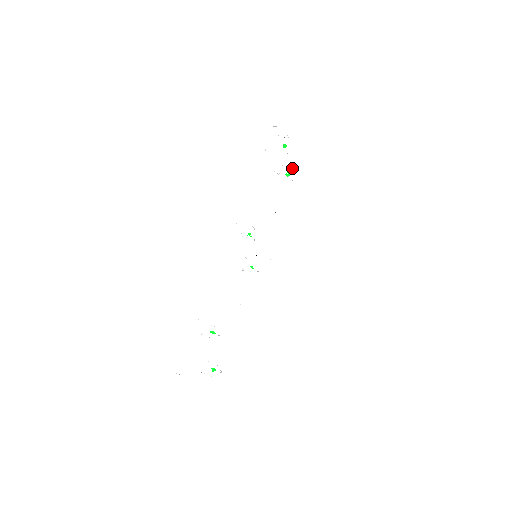
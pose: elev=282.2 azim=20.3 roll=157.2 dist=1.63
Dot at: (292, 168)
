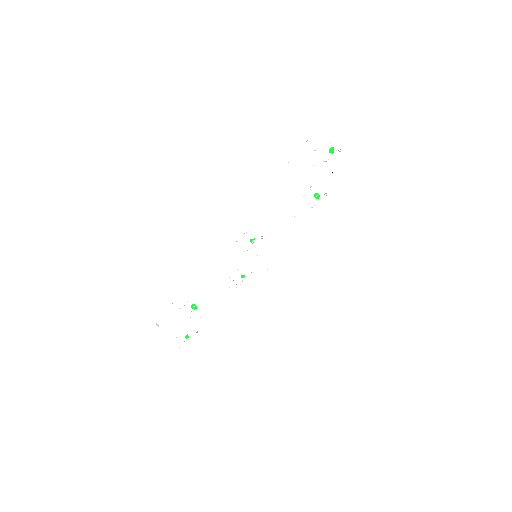
Dot at: (334, 175)
